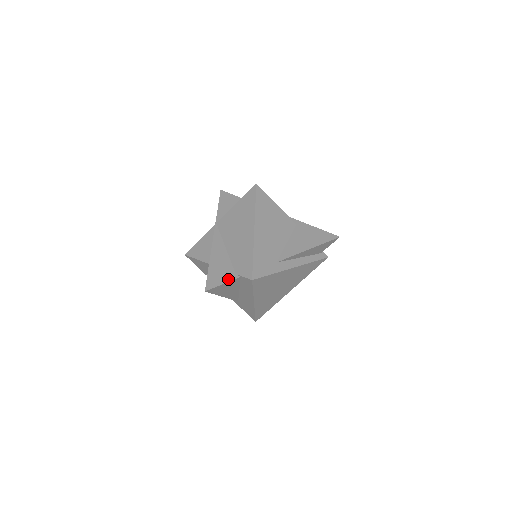
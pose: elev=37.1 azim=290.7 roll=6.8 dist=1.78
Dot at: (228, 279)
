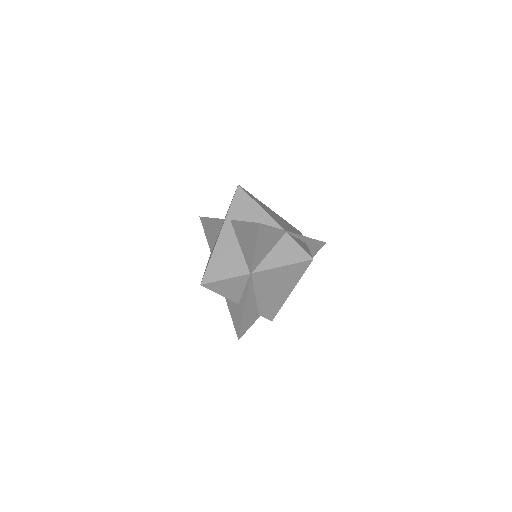
Dot at: (254, 322)
